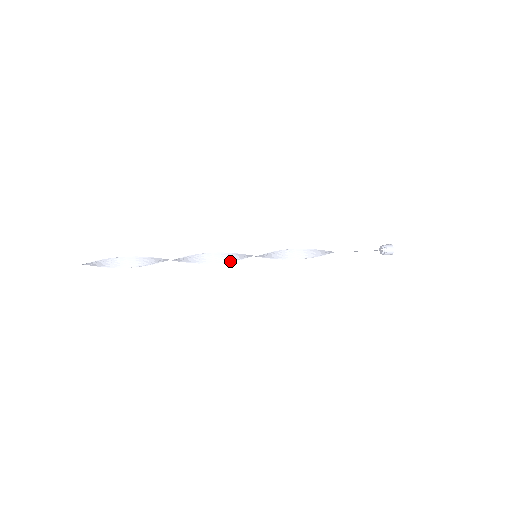
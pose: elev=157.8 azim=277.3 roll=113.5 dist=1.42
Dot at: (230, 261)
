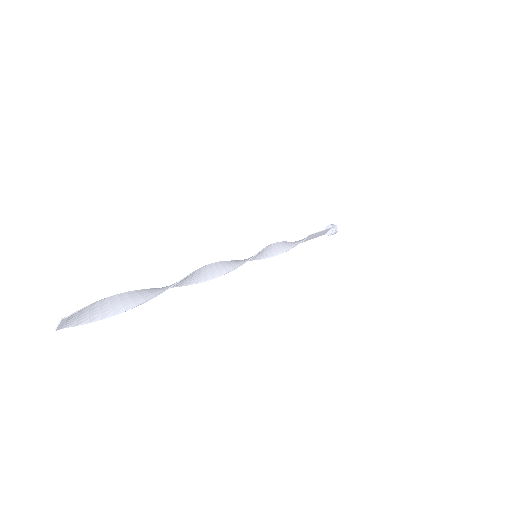
Dot at: (241, 264)
